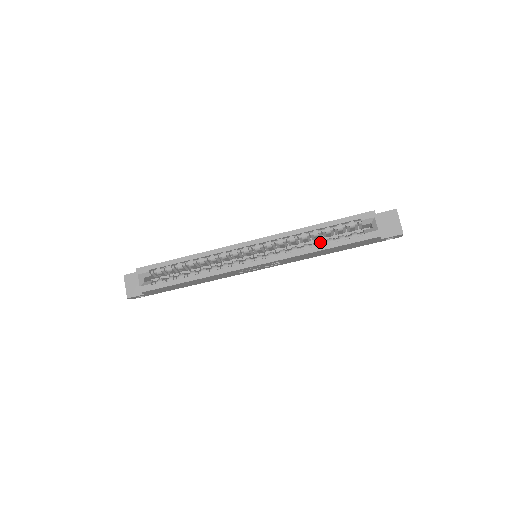
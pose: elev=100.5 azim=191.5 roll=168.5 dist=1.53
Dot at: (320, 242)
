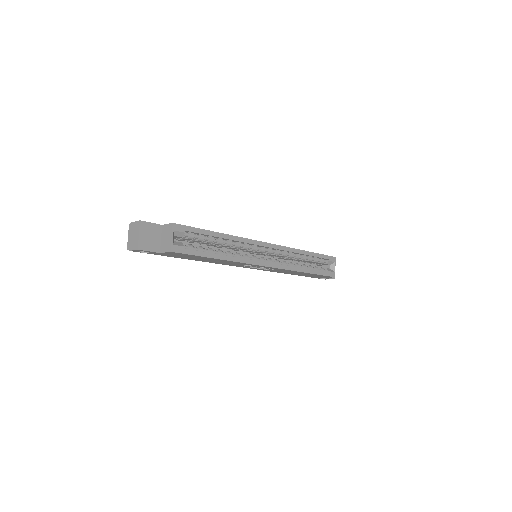
Dot at: (306, 266)
